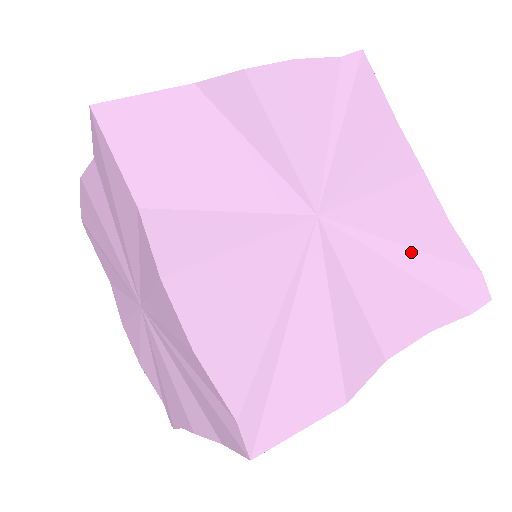
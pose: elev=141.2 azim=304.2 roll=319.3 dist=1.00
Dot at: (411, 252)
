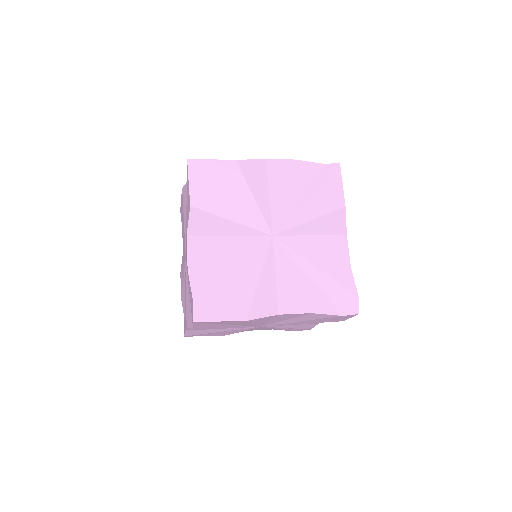
Dot at: (318, 271)
